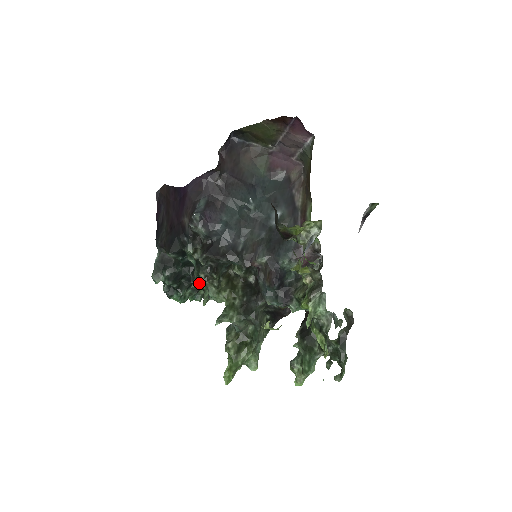
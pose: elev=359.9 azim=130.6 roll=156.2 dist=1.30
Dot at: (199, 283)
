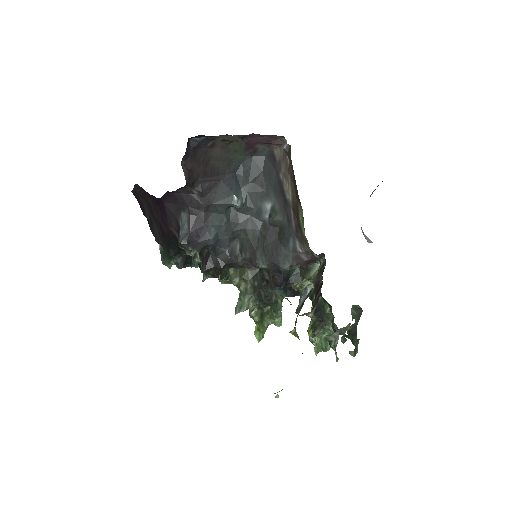
Dot at: occluded
